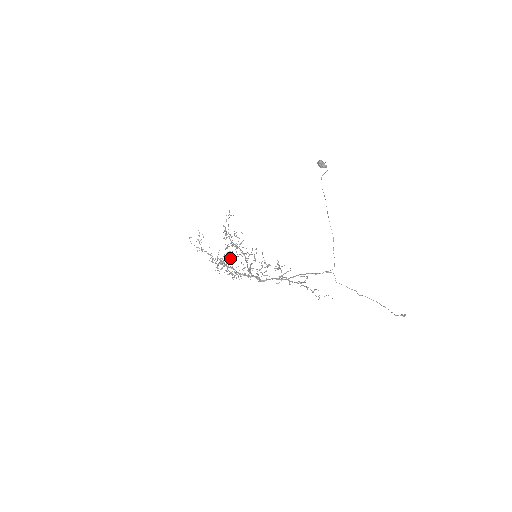
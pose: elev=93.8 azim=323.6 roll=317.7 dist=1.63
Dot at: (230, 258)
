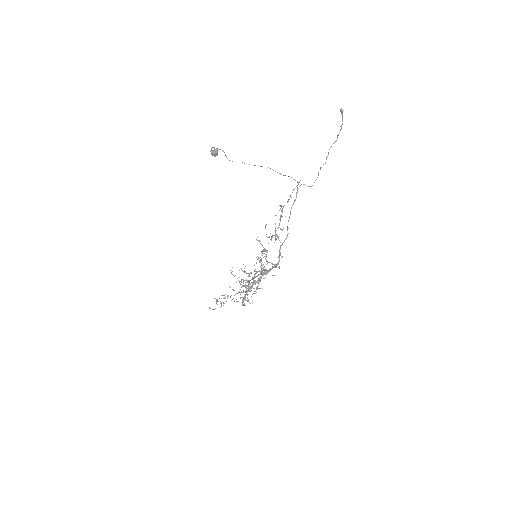
Dot at: occluded
